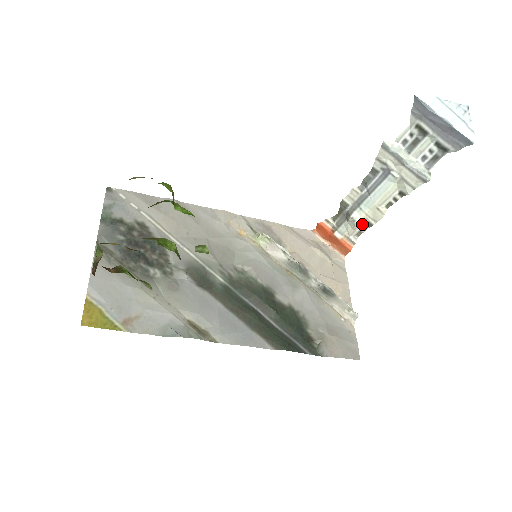
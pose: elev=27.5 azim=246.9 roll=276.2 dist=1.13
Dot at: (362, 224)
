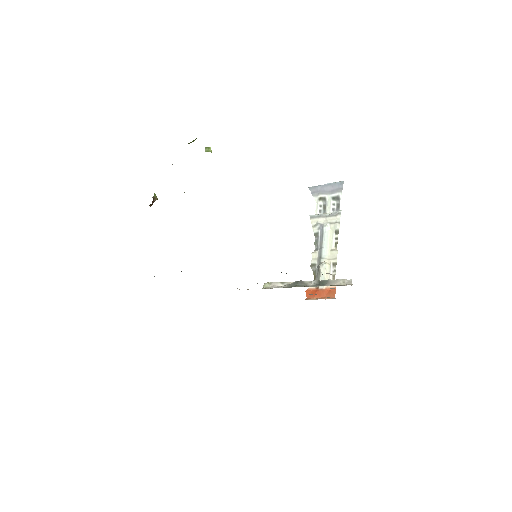
Dot at: (331, 268)
